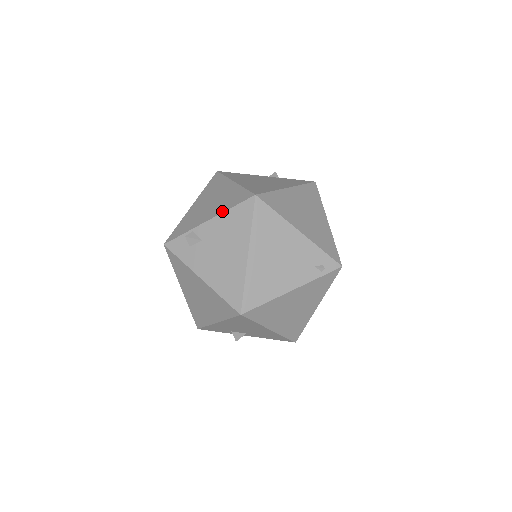
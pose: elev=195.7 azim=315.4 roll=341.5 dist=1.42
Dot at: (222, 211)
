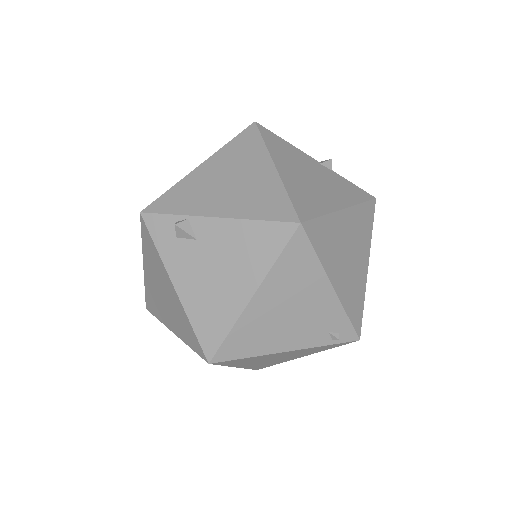
Dot at: (242, 216)
